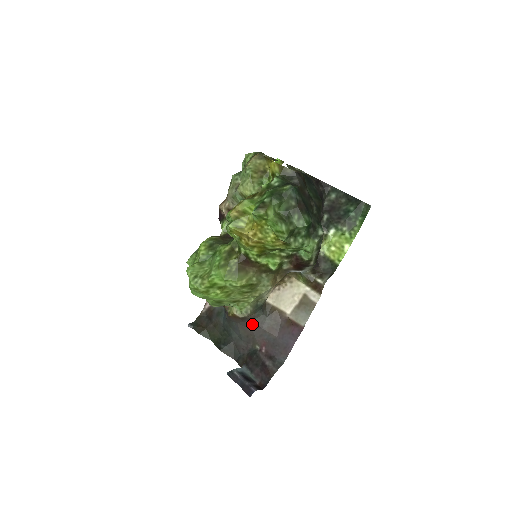
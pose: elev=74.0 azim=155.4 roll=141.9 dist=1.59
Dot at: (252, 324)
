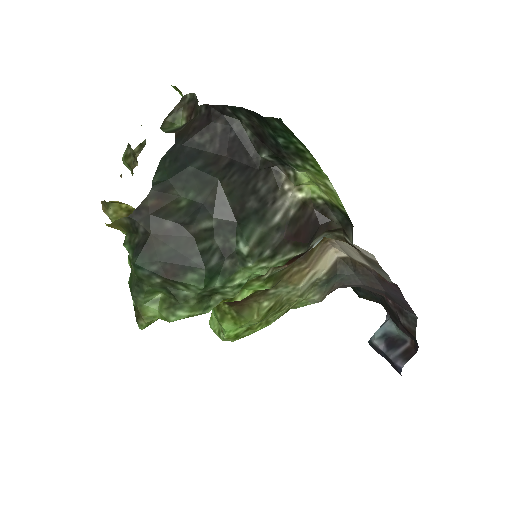
Dot at: (349, 286)
